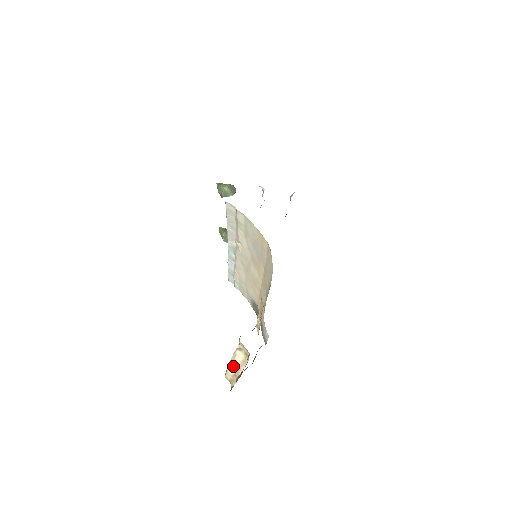
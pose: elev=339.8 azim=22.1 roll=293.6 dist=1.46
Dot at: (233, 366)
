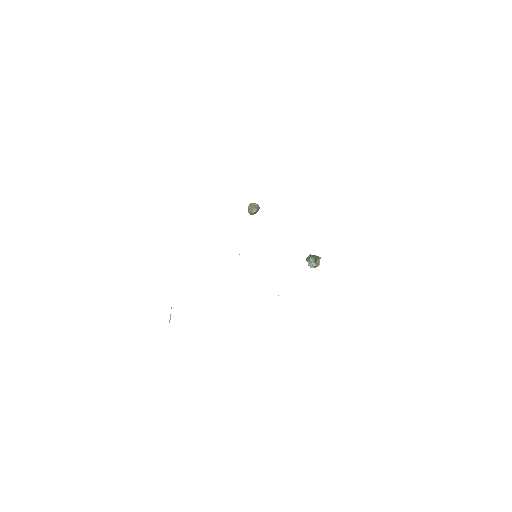
Dot at: occluded
